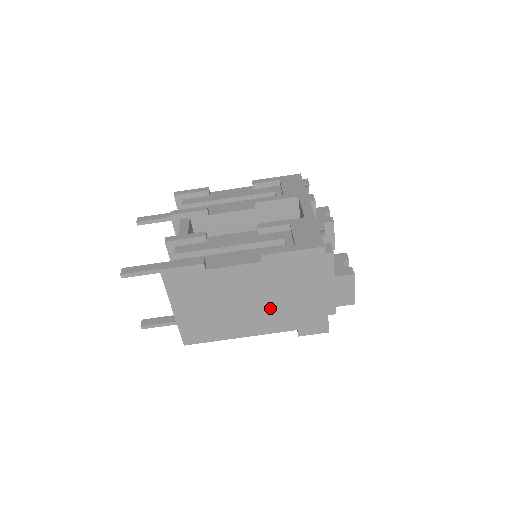
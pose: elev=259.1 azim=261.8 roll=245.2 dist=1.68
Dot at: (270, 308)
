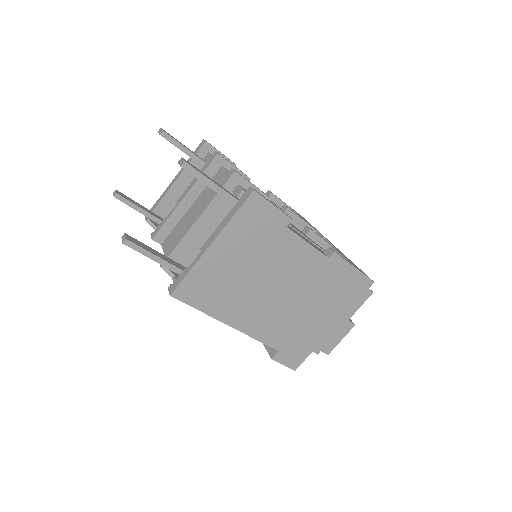
Dot at: (285, 311)
